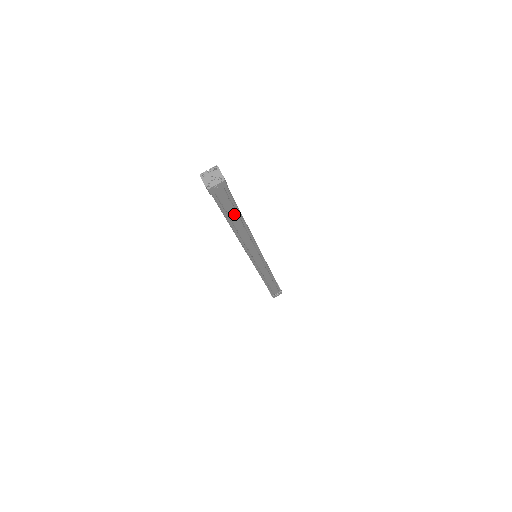
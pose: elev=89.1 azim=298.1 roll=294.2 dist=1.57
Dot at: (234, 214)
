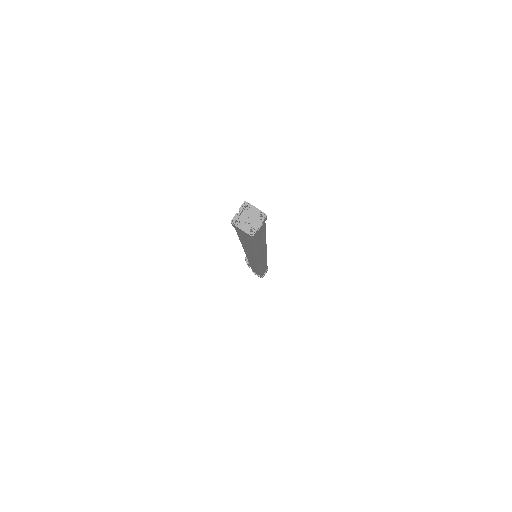
Dot at: (261, 239)
